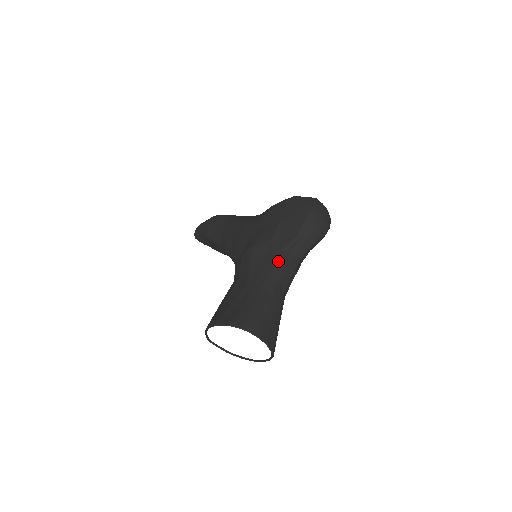
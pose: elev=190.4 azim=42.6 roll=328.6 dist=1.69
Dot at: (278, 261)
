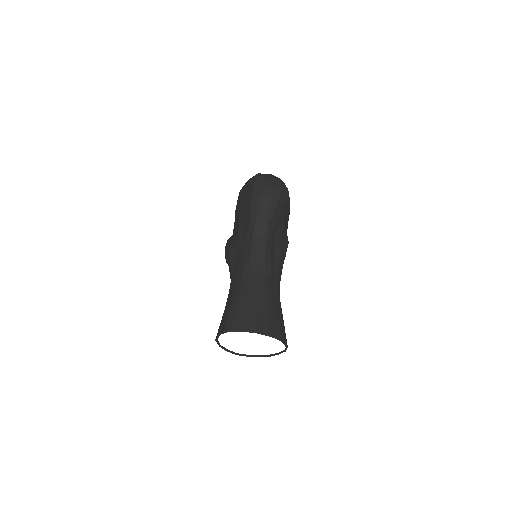
Dot at: (246, 252)
